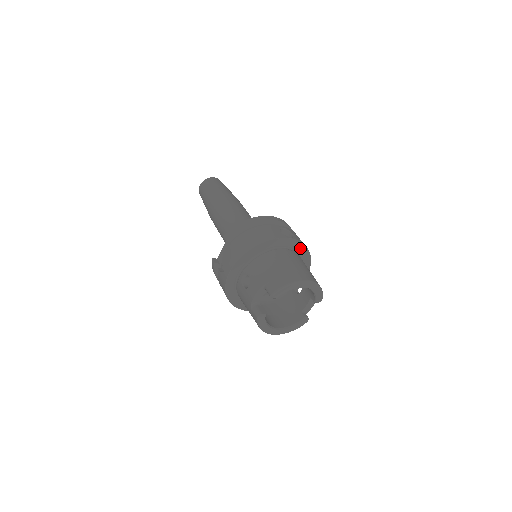
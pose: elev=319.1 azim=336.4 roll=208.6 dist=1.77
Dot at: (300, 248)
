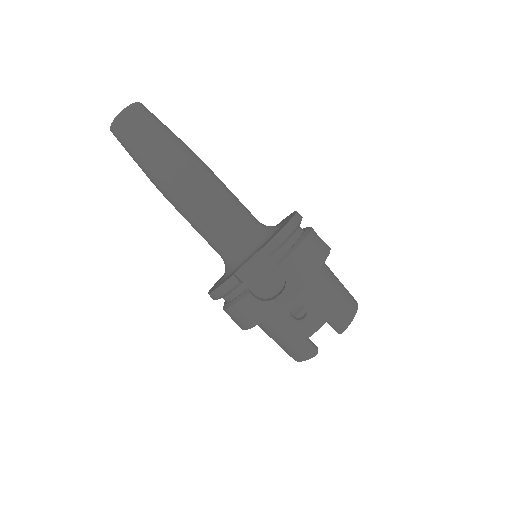
Dot at: occluded
